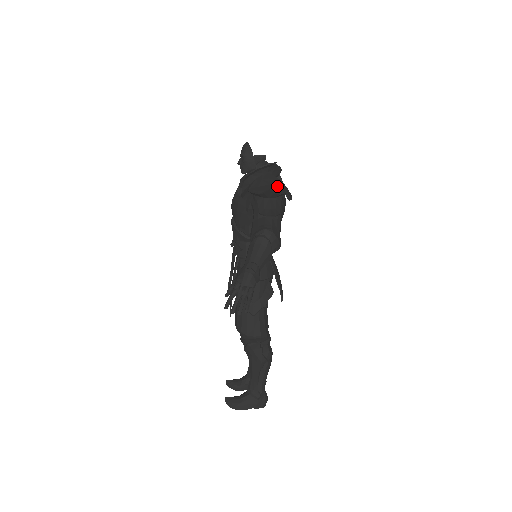
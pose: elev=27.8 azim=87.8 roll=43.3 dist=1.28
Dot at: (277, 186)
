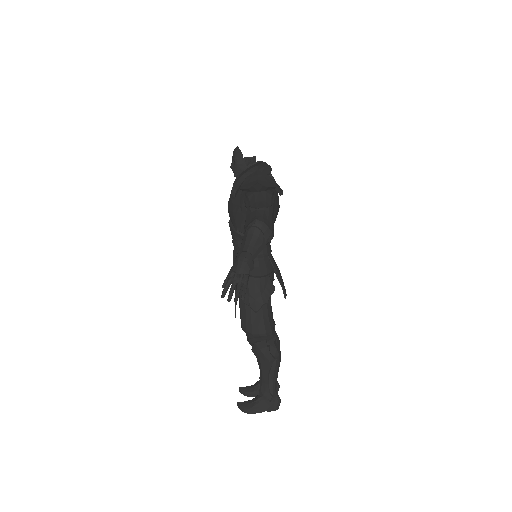
Dot at: (266, 181)
